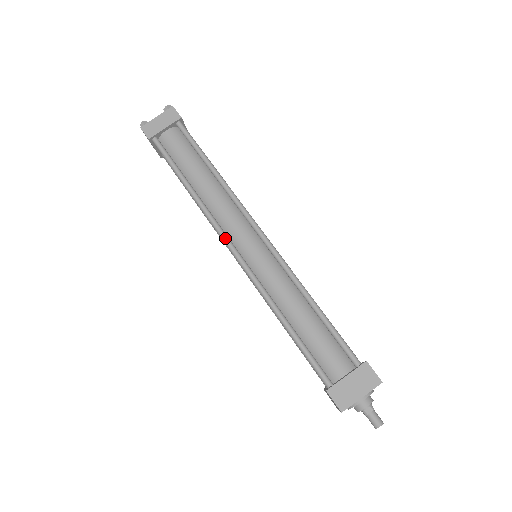
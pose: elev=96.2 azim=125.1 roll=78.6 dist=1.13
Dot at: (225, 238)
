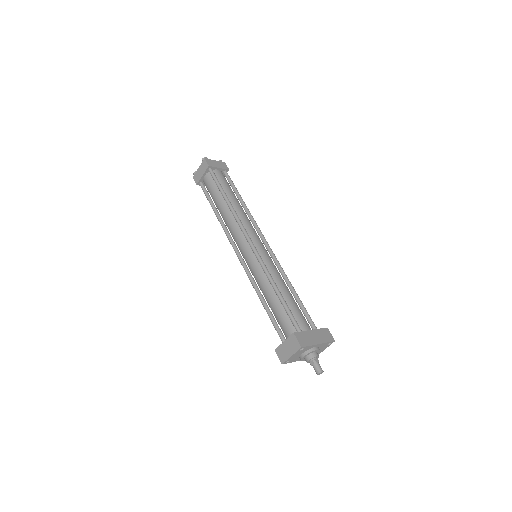
Dot at: (233, 248)
